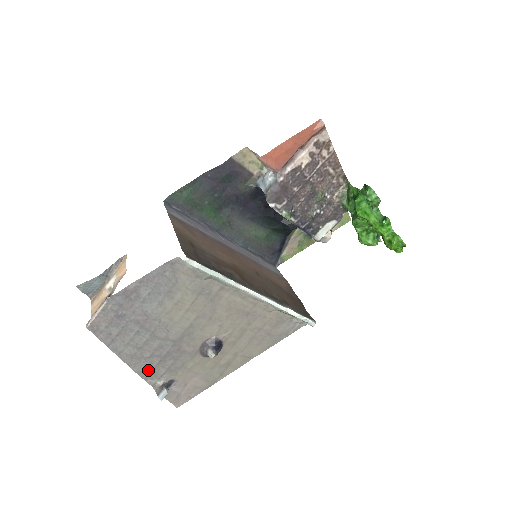
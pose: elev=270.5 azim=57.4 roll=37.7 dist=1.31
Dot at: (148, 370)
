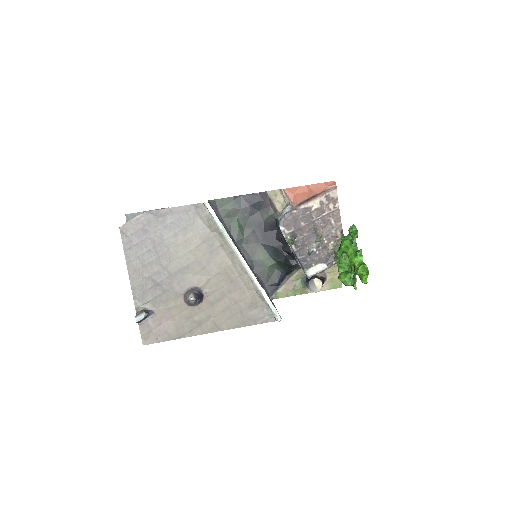
Dot at: (140, 290)
